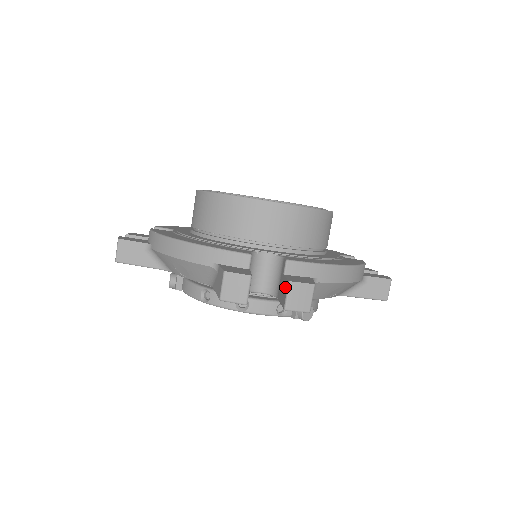
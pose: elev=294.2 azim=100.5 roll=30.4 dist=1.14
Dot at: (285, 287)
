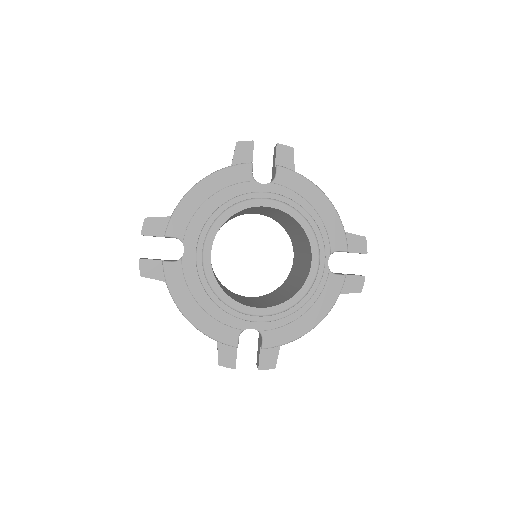
Dot at: (258, 362)
